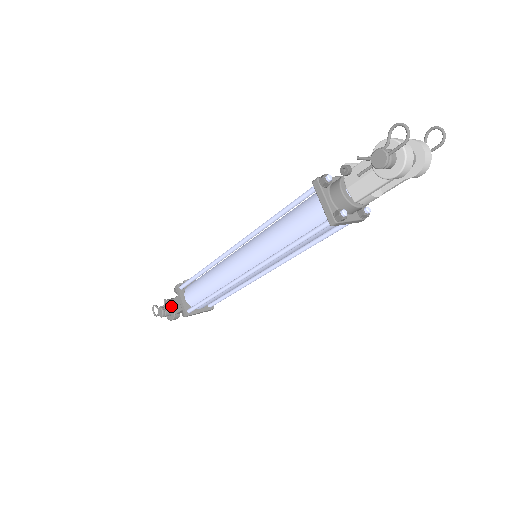
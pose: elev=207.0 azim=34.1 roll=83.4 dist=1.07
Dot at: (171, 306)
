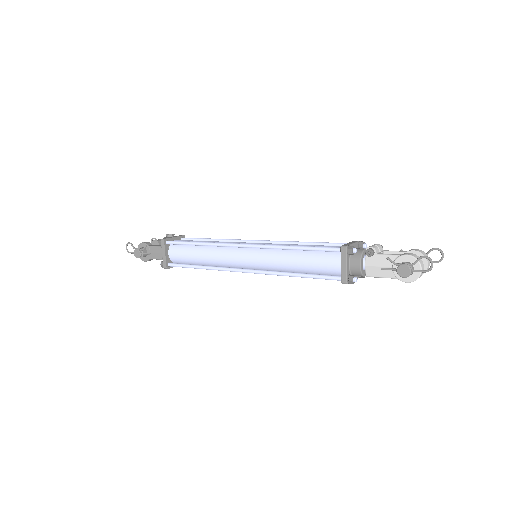
Dot at: (148, 251)
